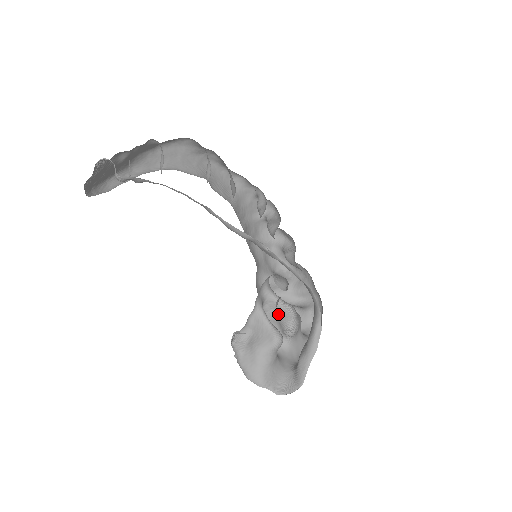
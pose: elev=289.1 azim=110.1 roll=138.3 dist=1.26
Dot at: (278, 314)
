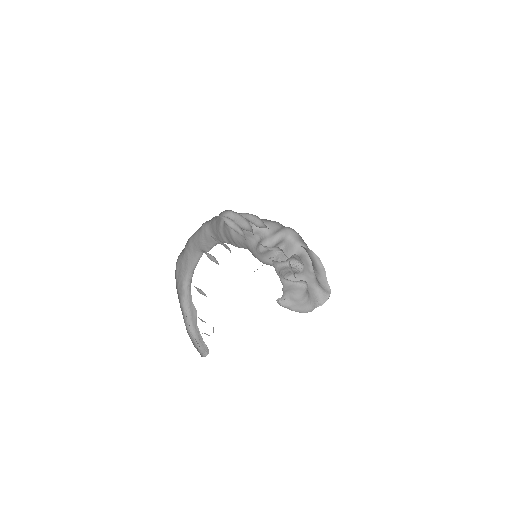
Dot at: (289, 269)
